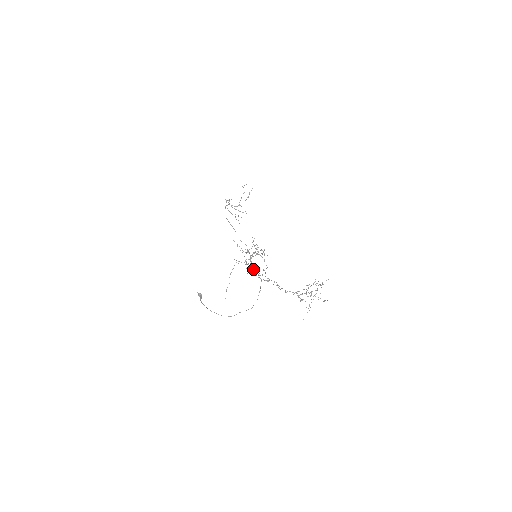
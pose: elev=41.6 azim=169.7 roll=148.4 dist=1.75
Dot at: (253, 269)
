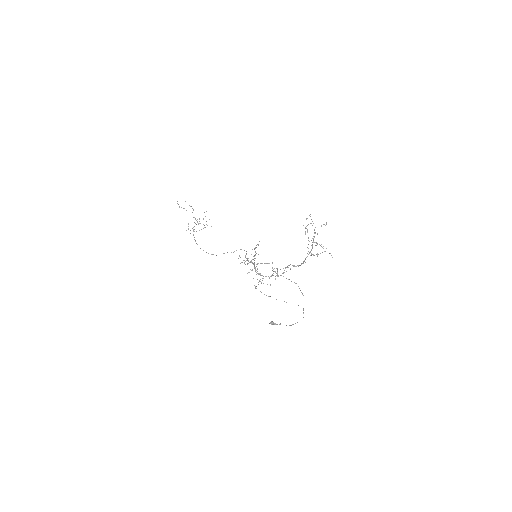
Dot at: occluded
